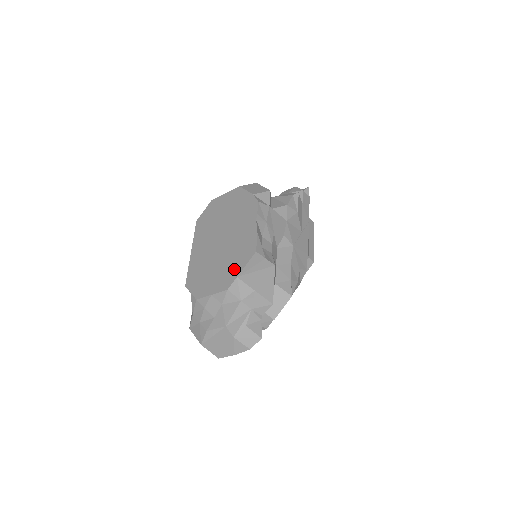
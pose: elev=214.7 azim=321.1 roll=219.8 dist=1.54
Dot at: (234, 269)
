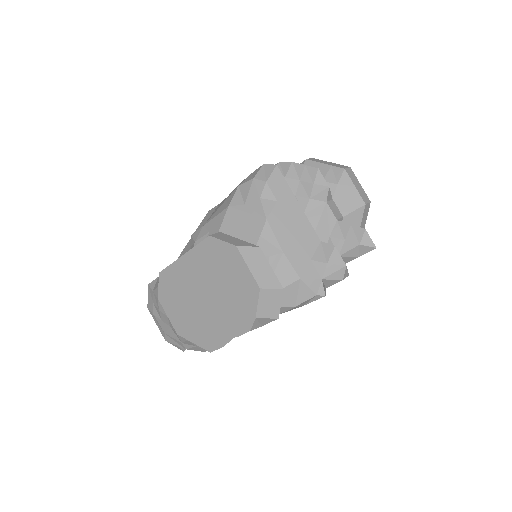
Dot at: (191, 333)
